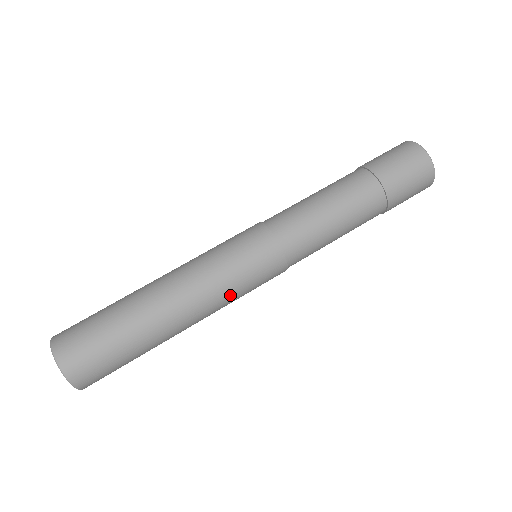
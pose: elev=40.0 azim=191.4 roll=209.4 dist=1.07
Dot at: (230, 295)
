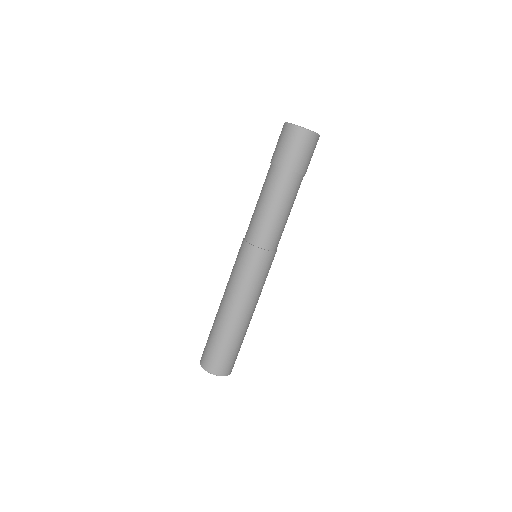
Dot at: (250, 287)
